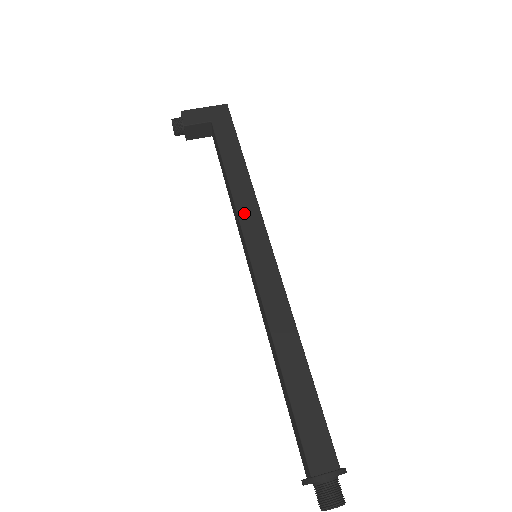
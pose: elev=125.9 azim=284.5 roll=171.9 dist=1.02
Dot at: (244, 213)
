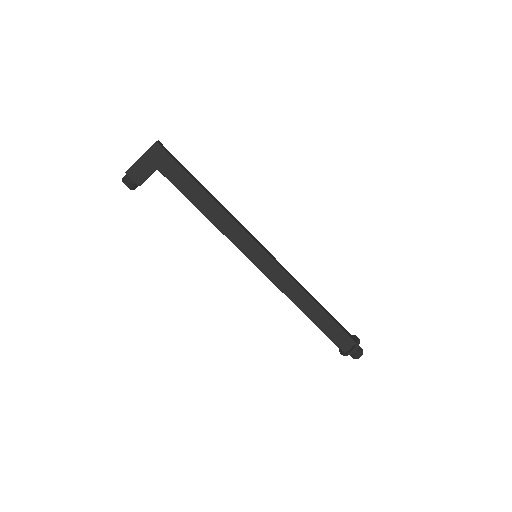
Dot at: (233, 237)
